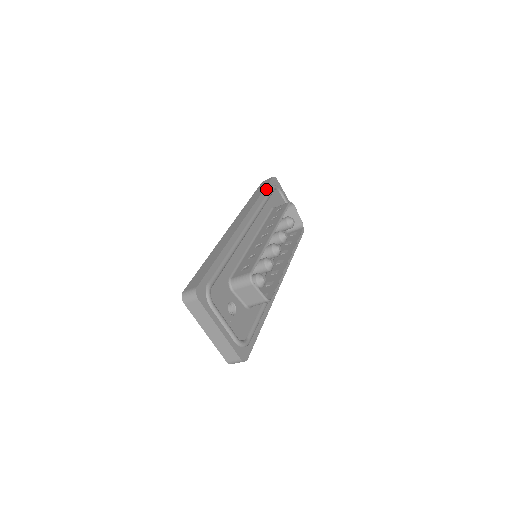
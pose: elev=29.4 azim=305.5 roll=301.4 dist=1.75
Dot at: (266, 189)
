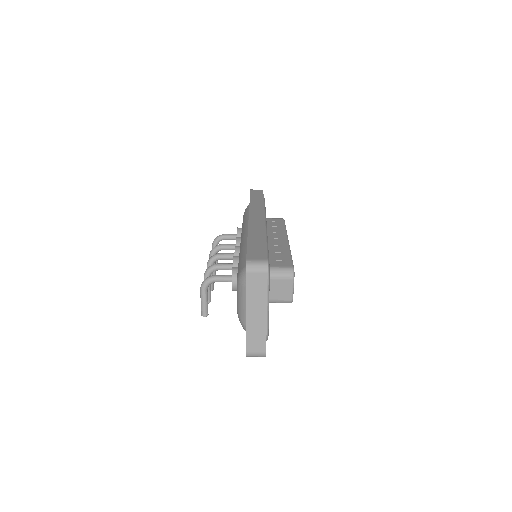
Dot at: occluded
